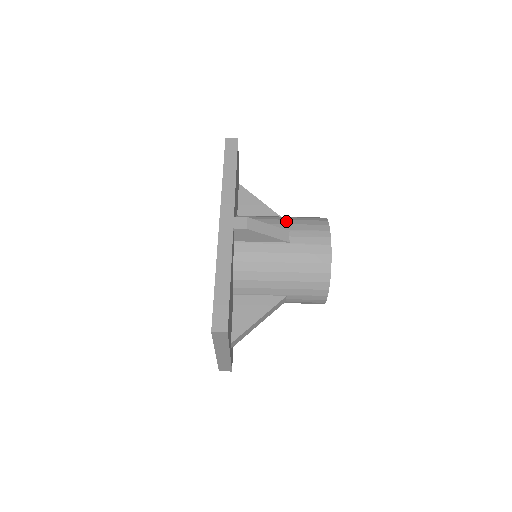
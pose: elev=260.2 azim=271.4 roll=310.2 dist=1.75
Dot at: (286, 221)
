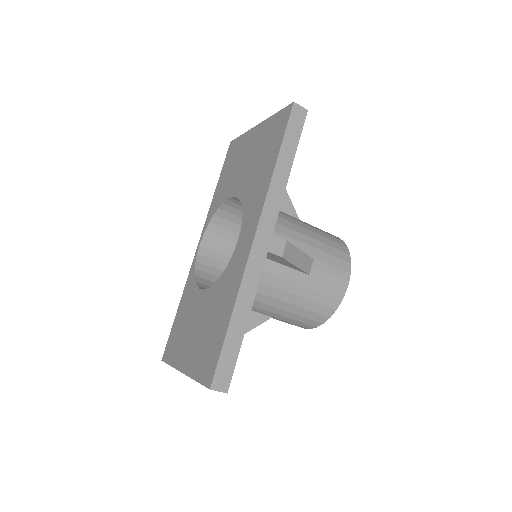
Dot at: (312, 241)
